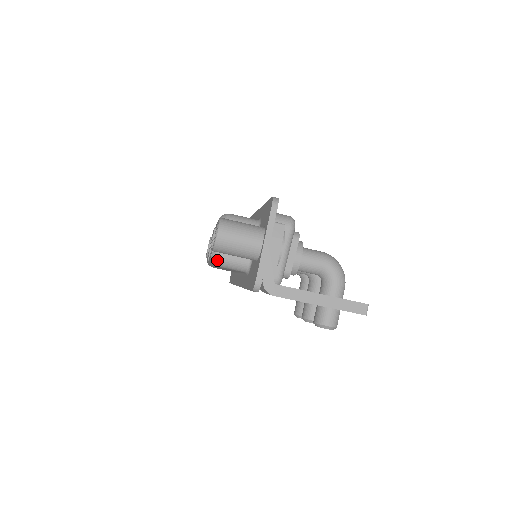
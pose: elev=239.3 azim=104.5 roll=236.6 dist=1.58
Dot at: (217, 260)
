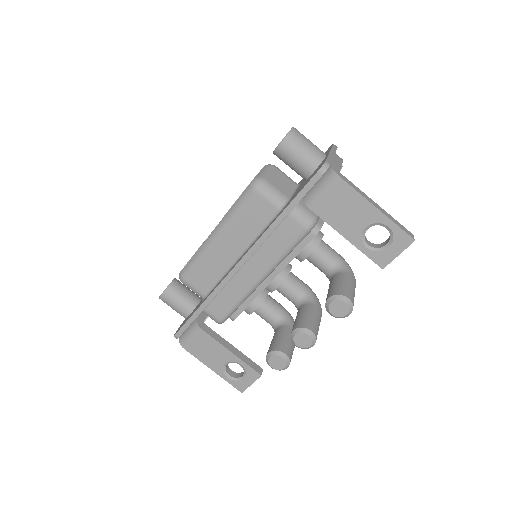
Dot at: (260, 181)
